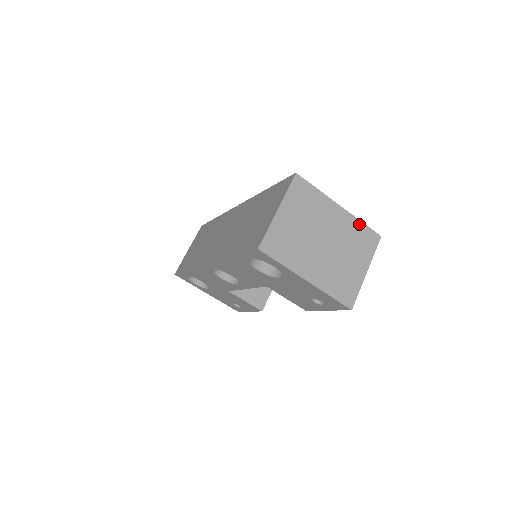
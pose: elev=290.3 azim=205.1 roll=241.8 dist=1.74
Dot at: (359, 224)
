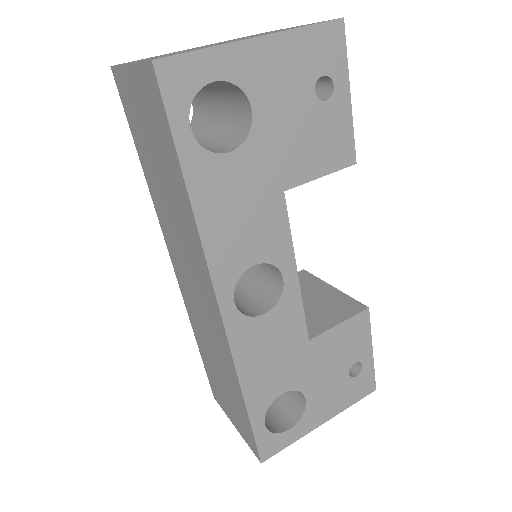
Dot at: occluded
